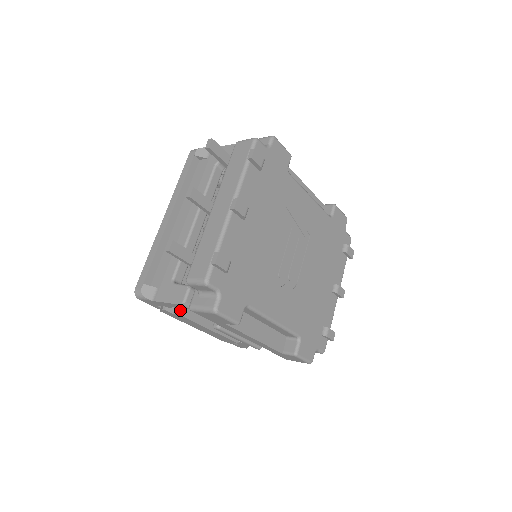
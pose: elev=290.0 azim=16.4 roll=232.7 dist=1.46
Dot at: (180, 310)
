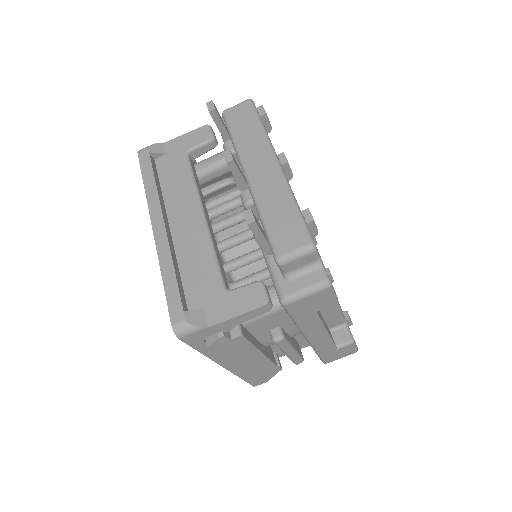
Dot at: (240, 330)
